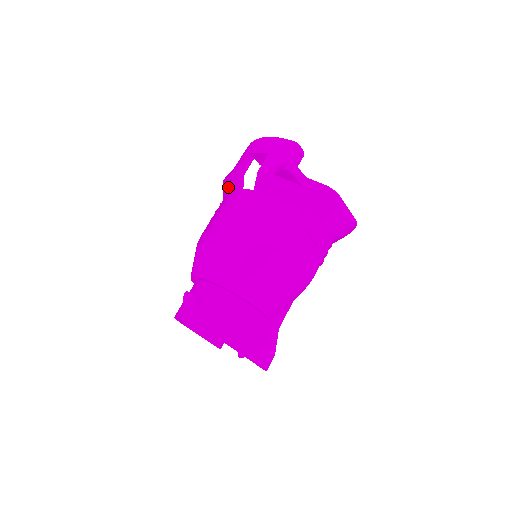
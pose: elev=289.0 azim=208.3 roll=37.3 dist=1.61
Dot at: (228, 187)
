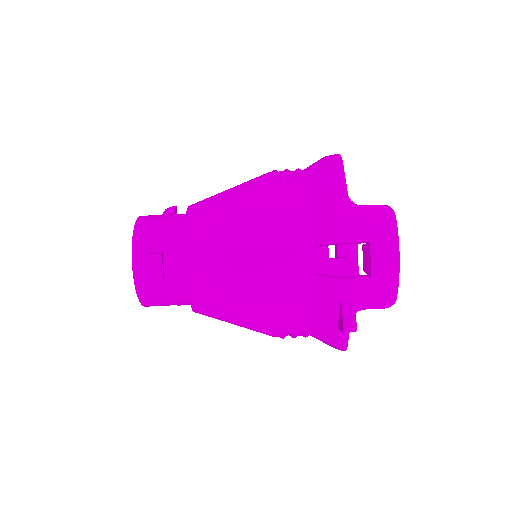
Dot at: (321, 209)
